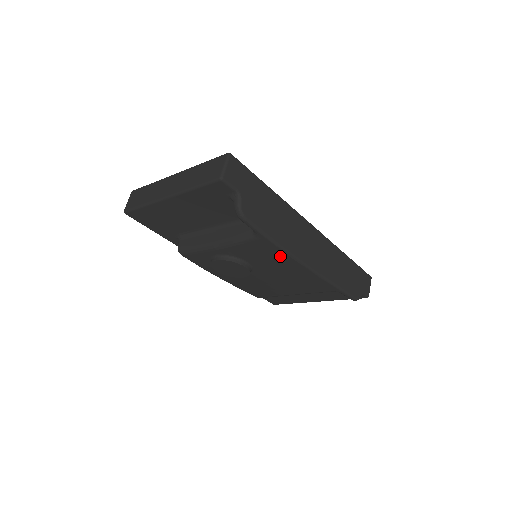
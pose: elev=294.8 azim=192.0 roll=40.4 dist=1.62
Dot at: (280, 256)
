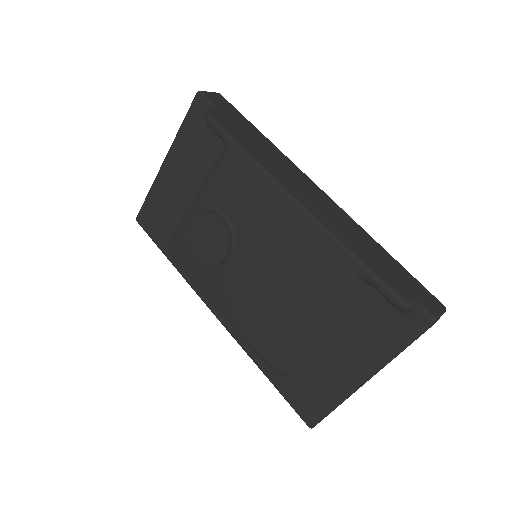
Dot at: (256, 181)
